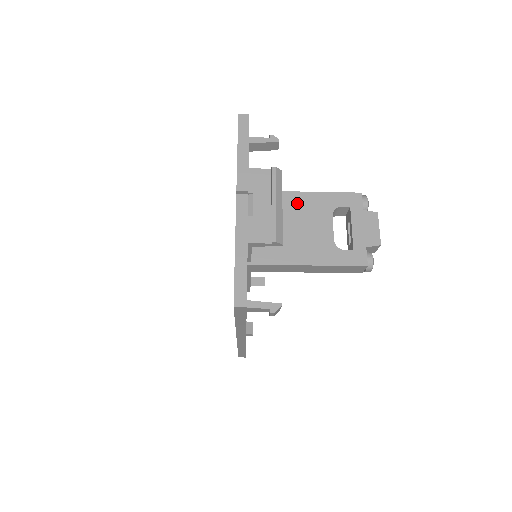
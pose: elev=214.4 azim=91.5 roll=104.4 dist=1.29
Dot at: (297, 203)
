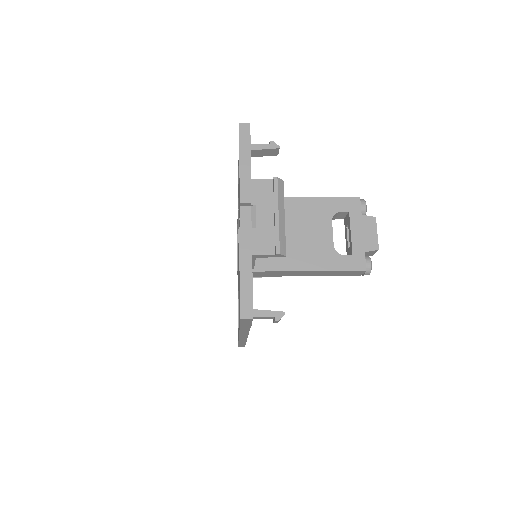
Dot at: (297, 209)
